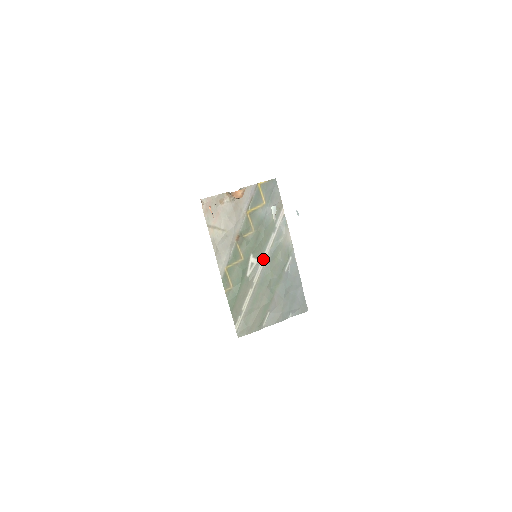
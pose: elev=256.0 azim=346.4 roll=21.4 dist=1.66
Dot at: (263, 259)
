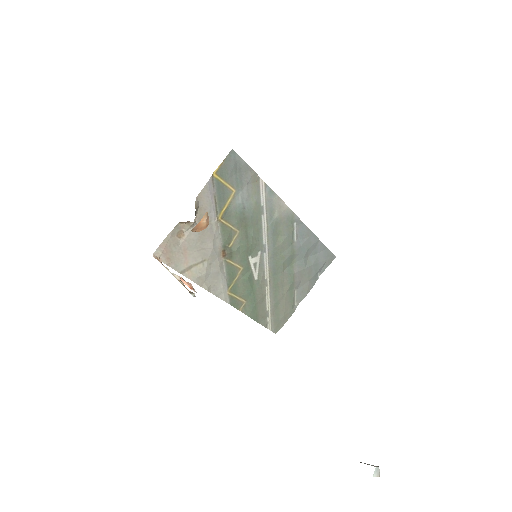
Dot at: (264, 250)
